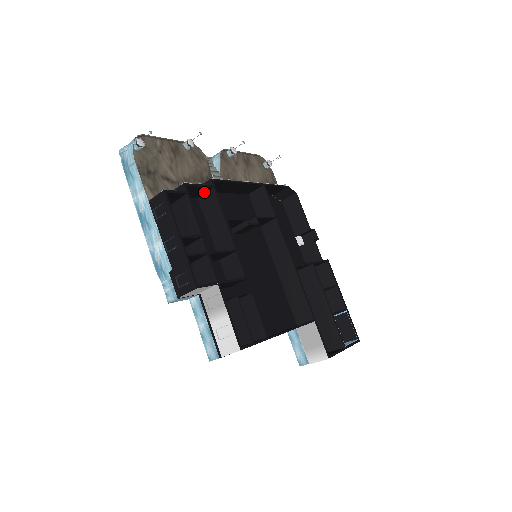
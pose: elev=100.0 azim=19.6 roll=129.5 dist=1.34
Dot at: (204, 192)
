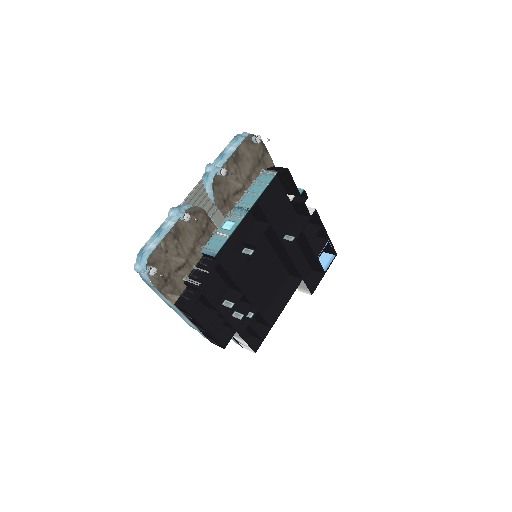
Dot at: (211, 262)
